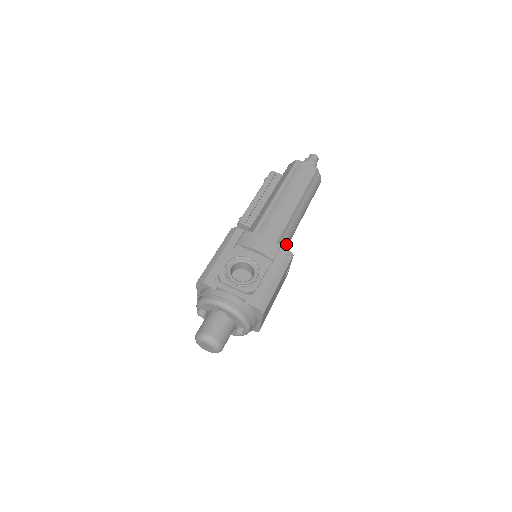
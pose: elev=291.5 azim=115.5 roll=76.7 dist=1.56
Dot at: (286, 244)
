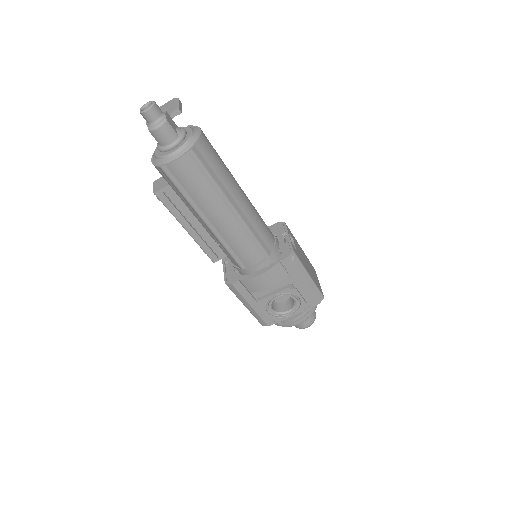
Dot at: (268, 234)
